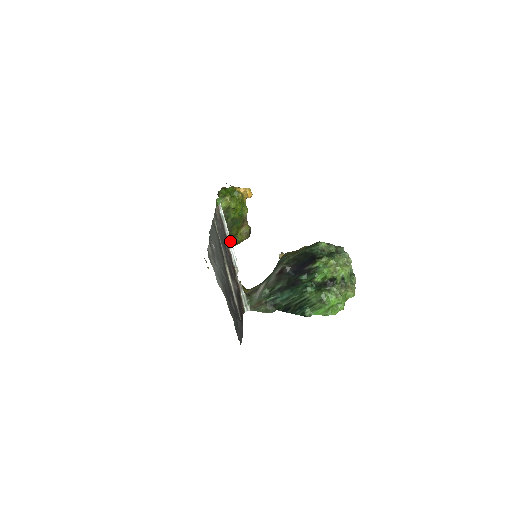
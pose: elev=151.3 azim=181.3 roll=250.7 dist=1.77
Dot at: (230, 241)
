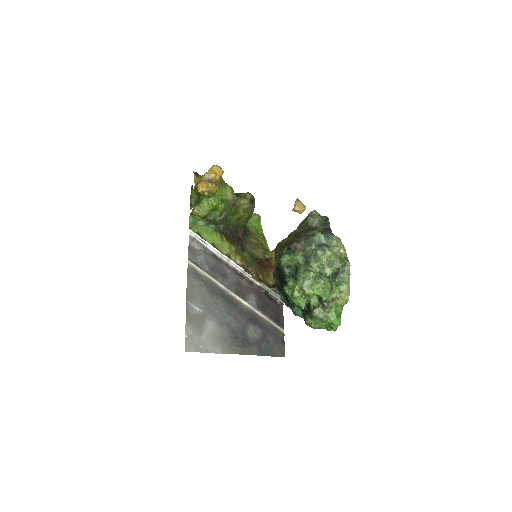
Dot at: (225, 257)
